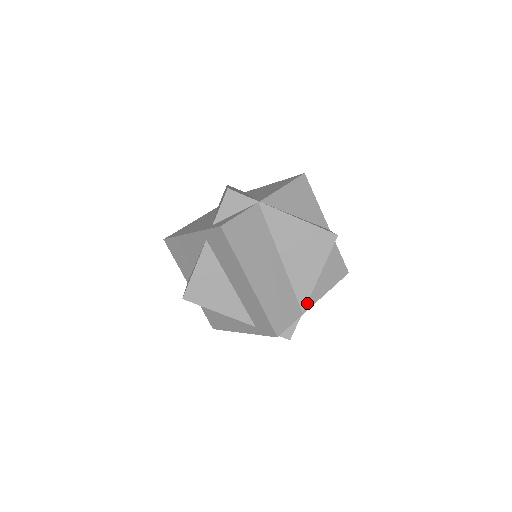
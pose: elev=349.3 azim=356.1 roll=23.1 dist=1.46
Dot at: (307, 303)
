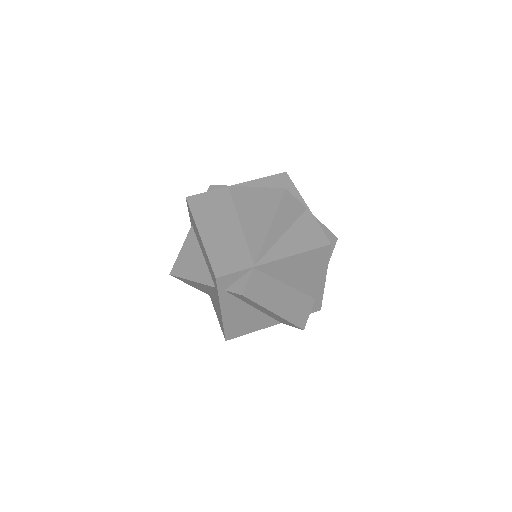
Dot at: (263, 259)
